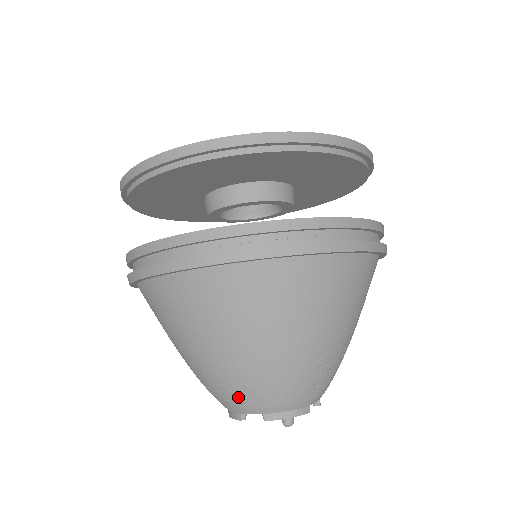
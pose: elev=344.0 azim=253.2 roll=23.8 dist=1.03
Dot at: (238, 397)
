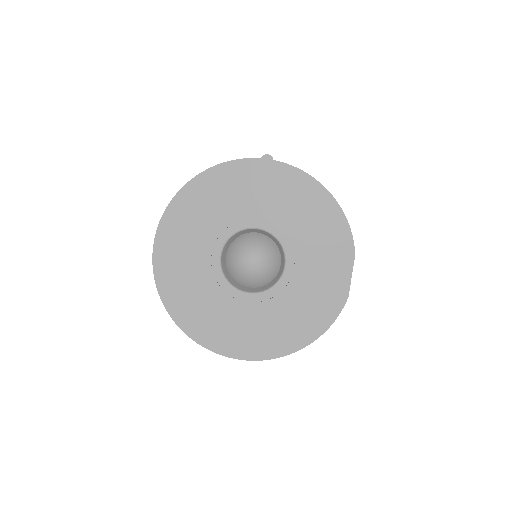
Dot at: occluded
